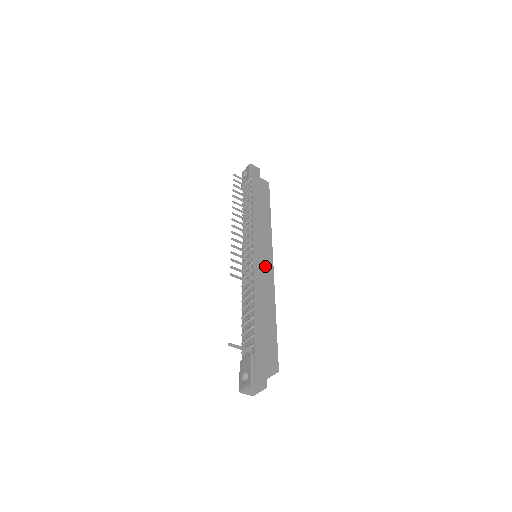
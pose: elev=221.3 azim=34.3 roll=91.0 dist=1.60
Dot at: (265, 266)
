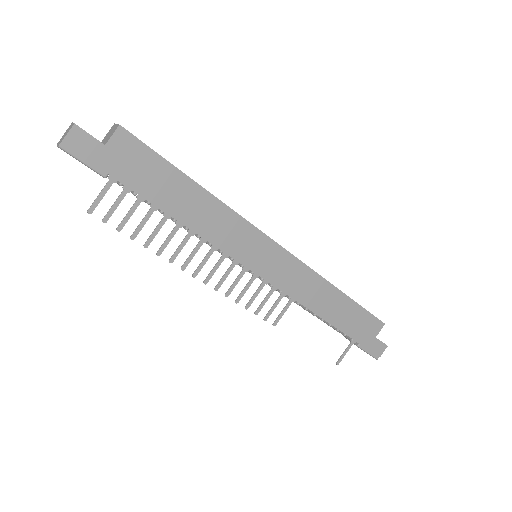
Dot at: (284, 268)
